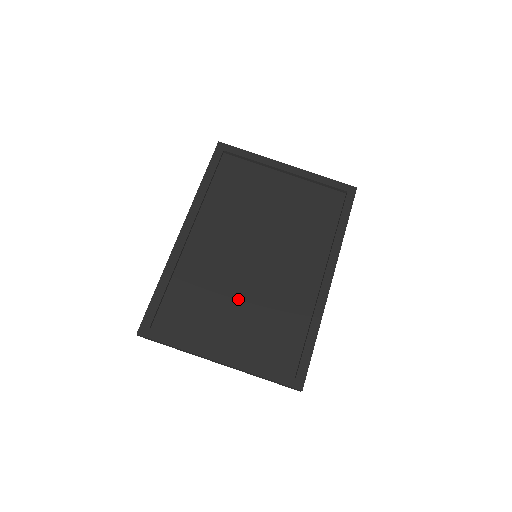
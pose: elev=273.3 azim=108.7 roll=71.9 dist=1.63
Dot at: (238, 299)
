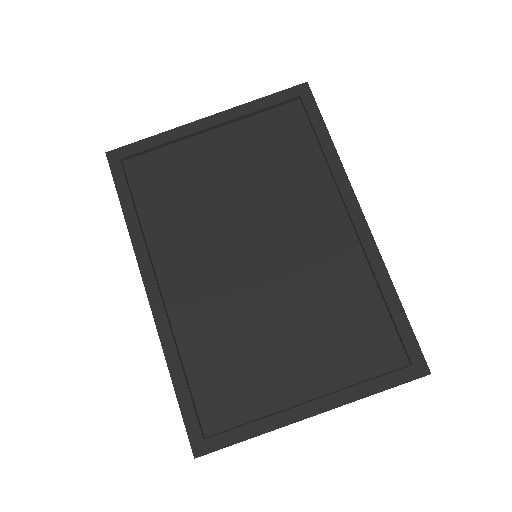
Dot at: (276, 323)
